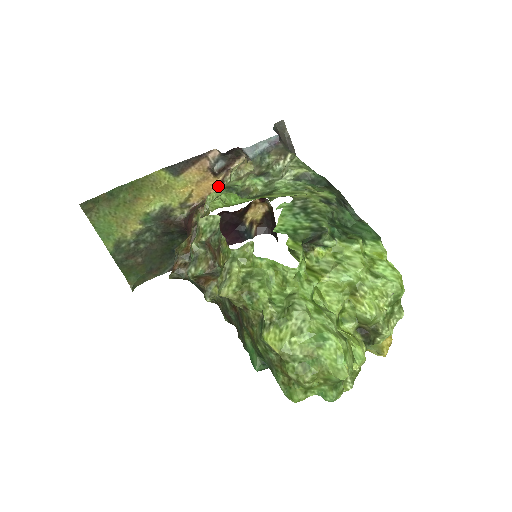
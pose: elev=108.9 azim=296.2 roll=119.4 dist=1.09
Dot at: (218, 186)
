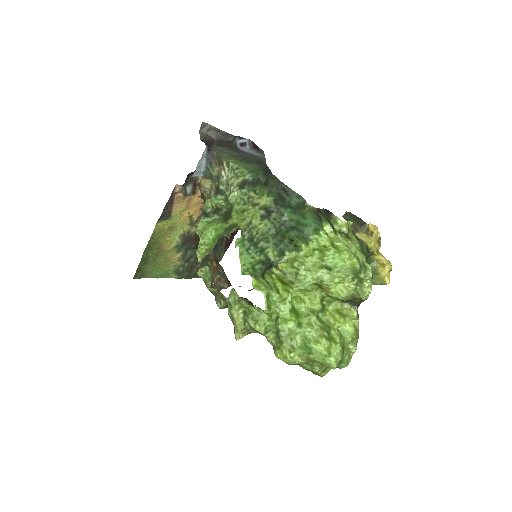
Dot at: (202, 198)
